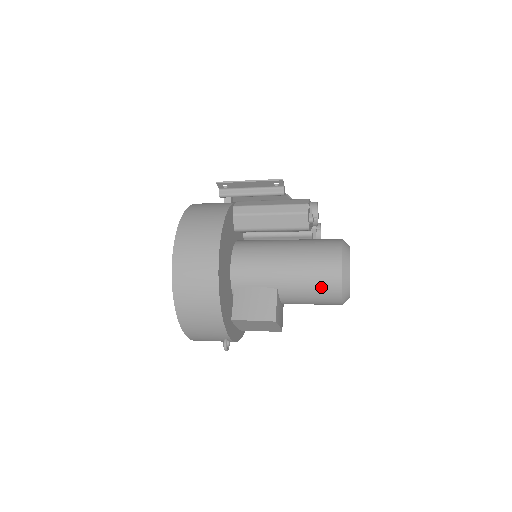
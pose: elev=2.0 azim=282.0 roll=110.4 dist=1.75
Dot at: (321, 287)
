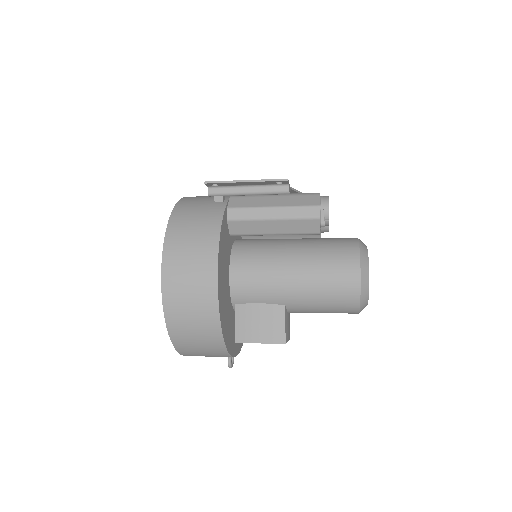
Dot at: (336, 304)
